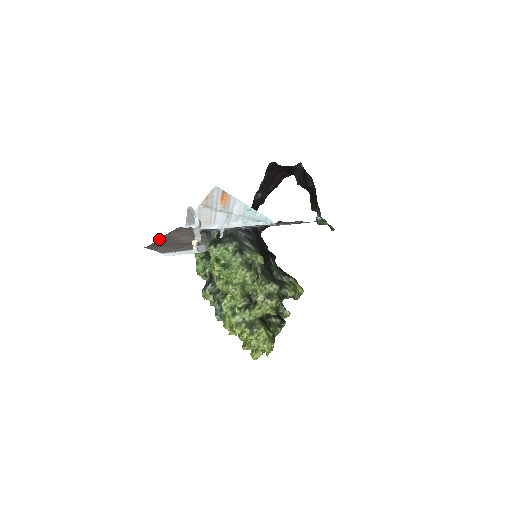
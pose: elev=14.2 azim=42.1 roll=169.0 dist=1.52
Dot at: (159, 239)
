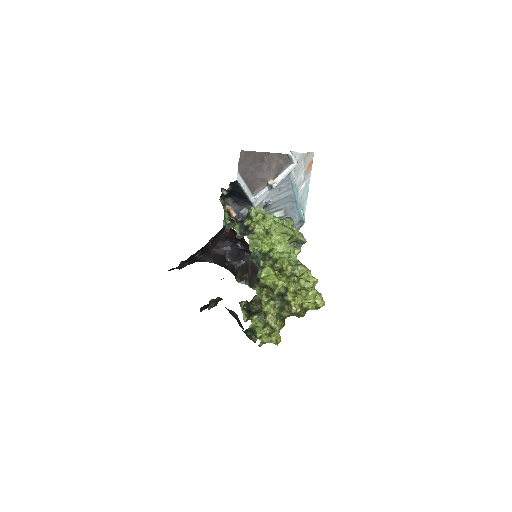
Dot at: (261, 153)
